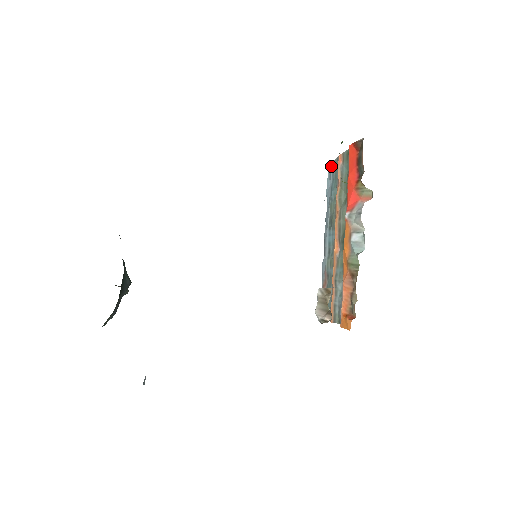
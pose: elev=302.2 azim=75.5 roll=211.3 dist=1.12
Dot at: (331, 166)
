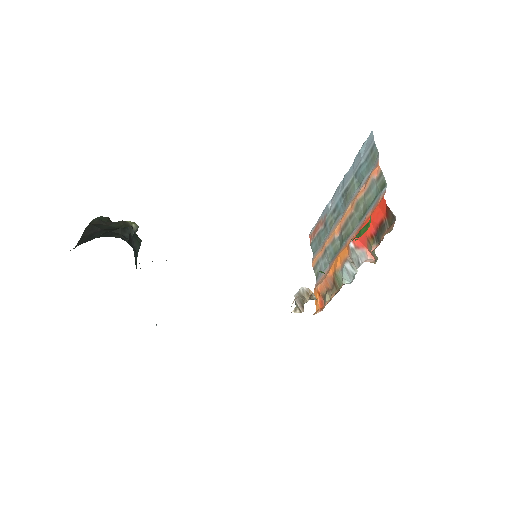
Dot at: (371, 144)
